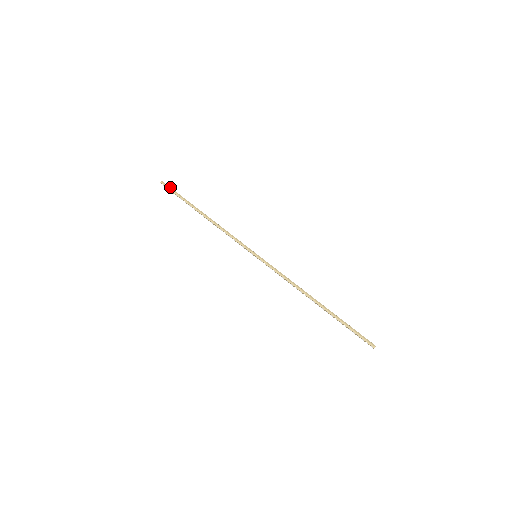
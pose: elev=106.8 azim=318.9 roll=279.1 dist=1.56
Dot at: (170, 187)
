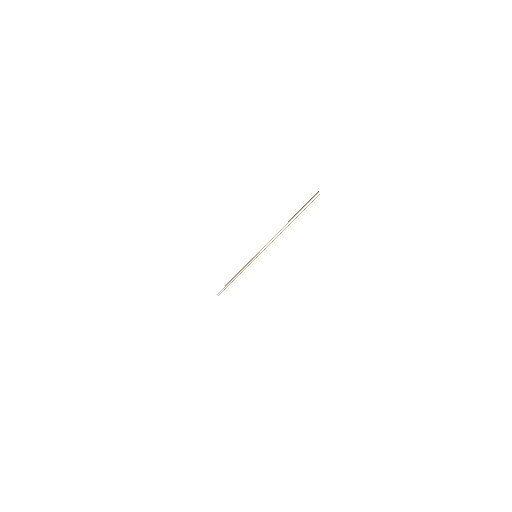
Dot at: occluded
